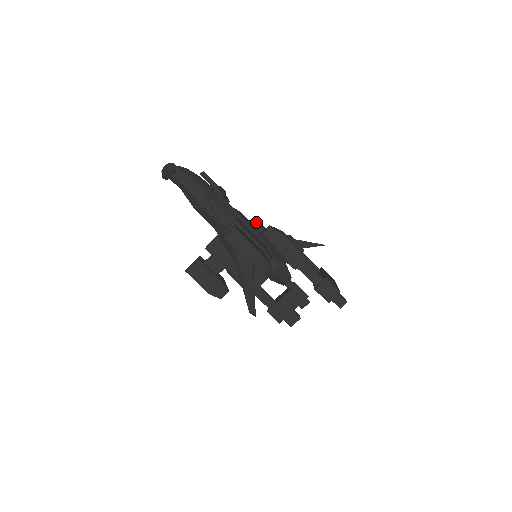
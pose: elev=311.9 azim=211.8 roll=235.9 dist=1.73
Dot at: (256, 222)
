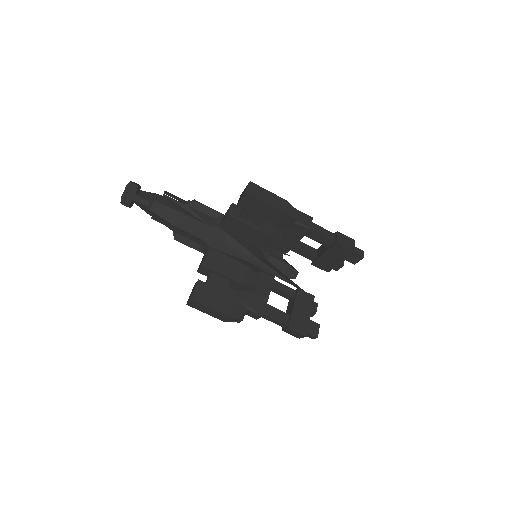
Dot at: occluded
